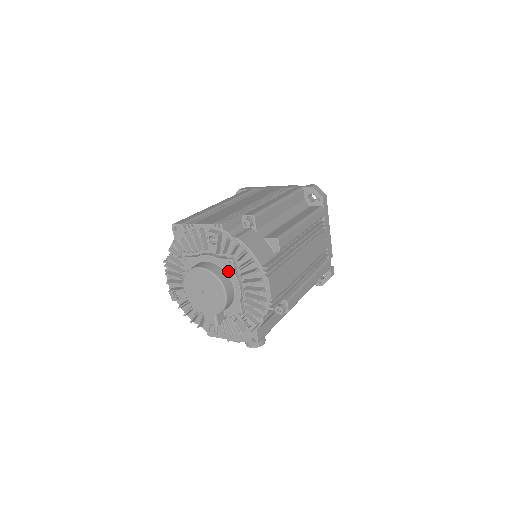
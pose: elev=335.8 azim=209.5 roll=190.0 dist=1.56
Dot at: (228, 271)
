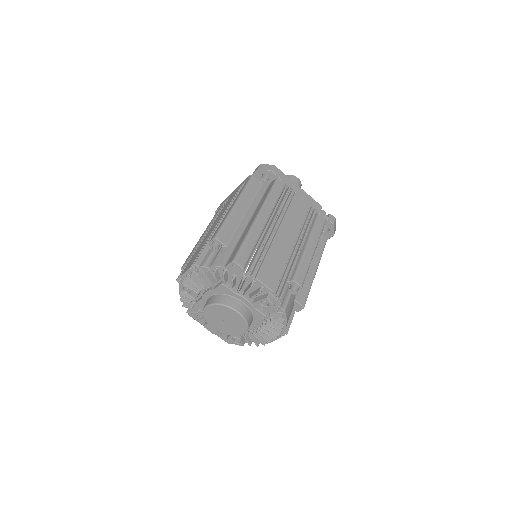
Dot at: (256, 318)
